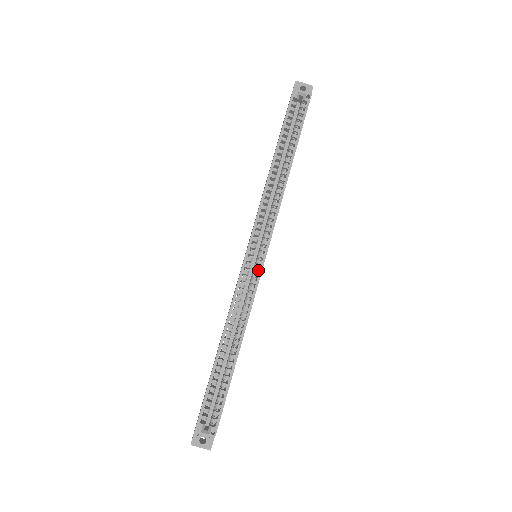
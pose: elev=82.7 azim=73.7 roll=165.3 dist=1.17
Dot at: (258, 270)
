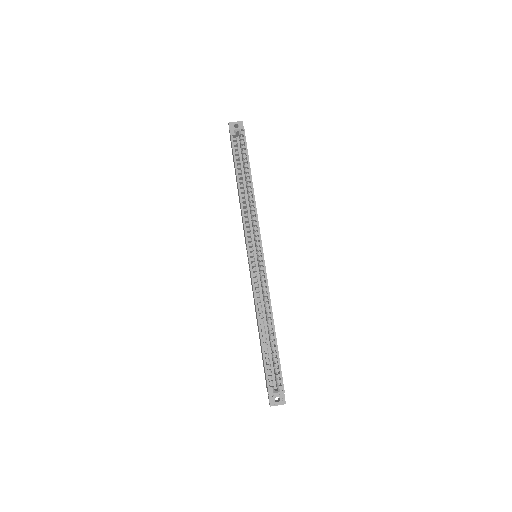
Dot at: (262, 264)
